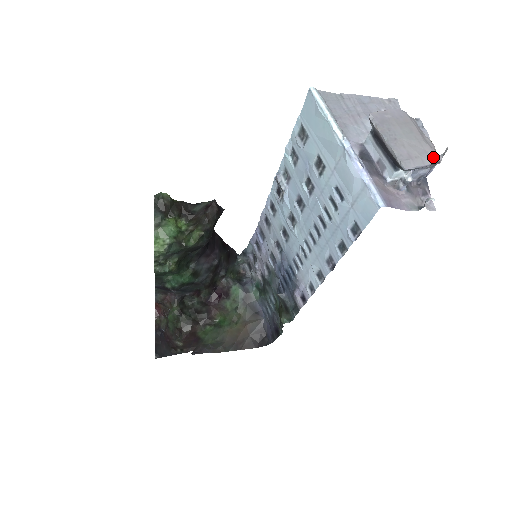
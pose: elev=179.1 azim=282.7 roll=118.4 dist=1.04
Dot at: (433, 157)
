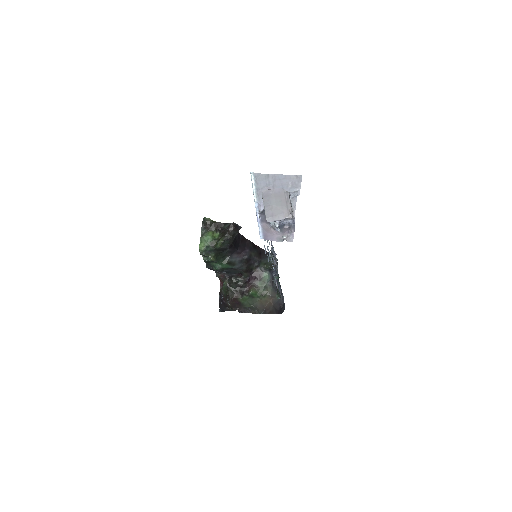
Dot at: (286, 215)
